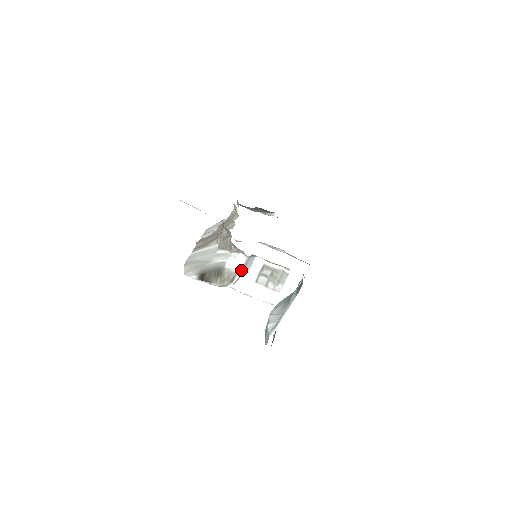
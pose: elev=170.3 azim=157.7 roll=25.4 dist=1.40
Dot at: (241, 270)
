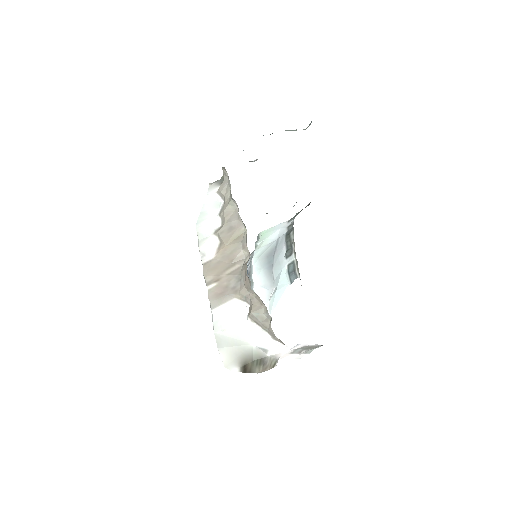
Dot at: (282, 354)
